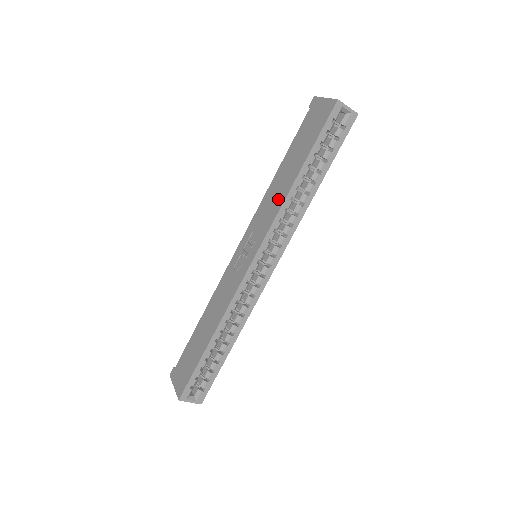
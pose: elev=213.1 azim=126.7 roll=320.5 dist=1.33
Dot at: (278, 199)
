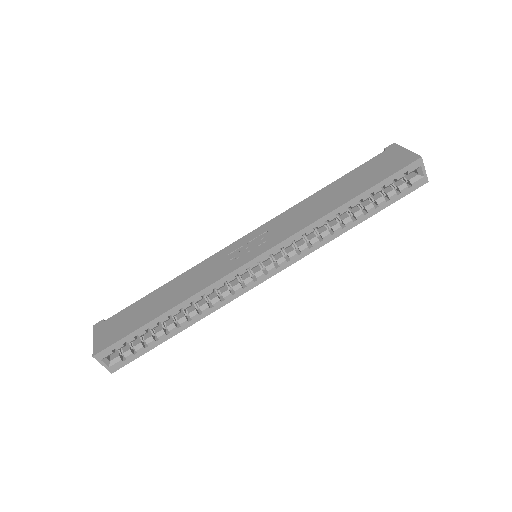
Dot at: (313, 214)
